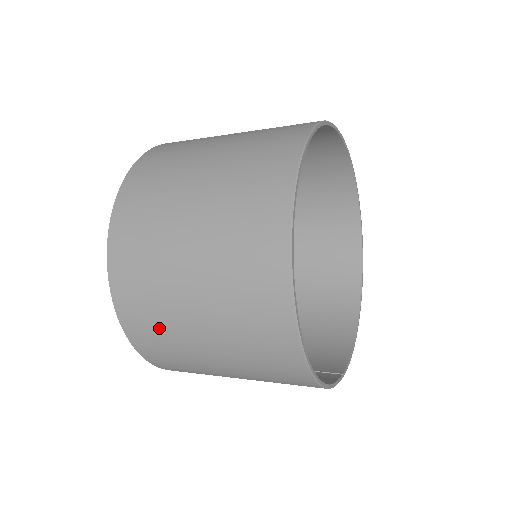
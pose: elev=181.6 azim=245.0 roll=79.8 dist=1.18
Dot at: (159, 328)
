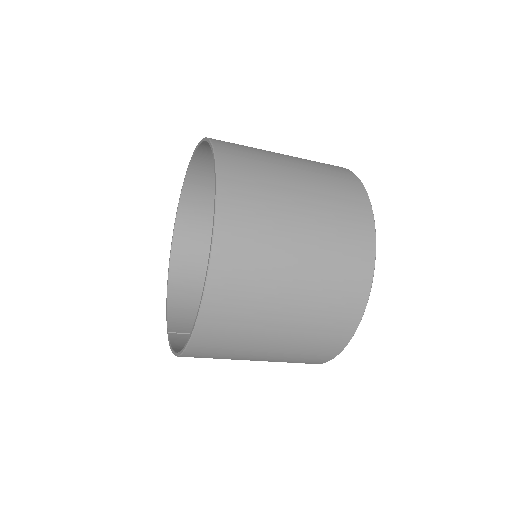
Dot at: (233, 341)
